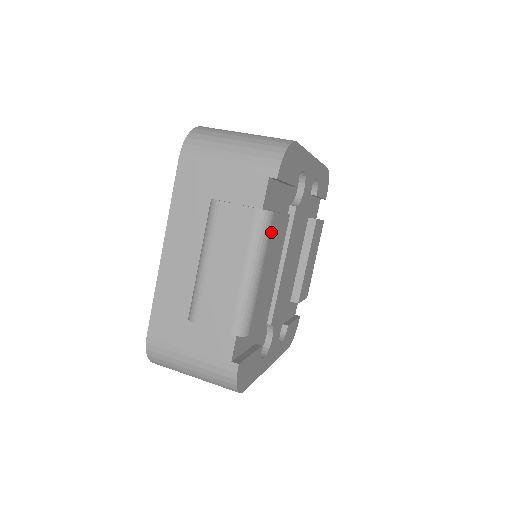
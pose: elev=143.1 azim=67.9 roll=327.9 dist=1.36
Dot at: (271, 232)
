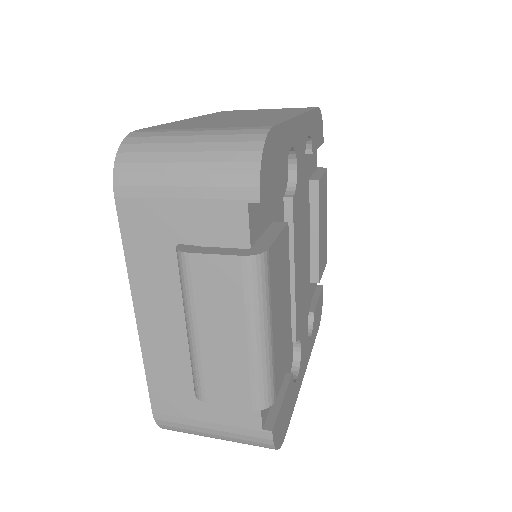
Dot at: (271, 274)
